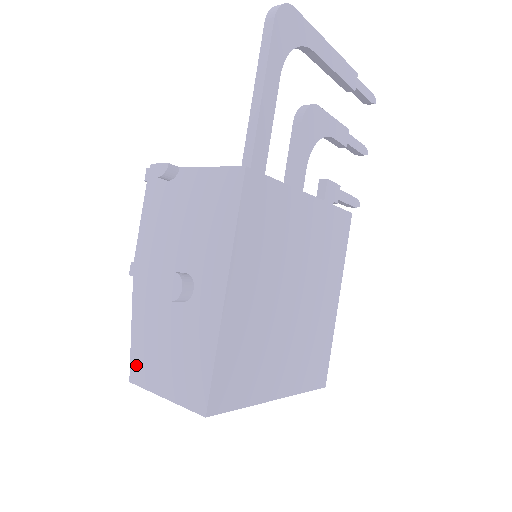
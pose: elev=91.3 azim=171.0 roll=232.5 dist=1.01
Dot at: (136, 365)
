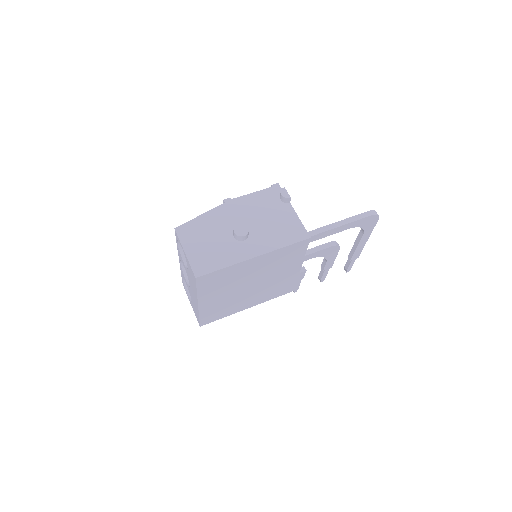
Dot at: (186, 228)
